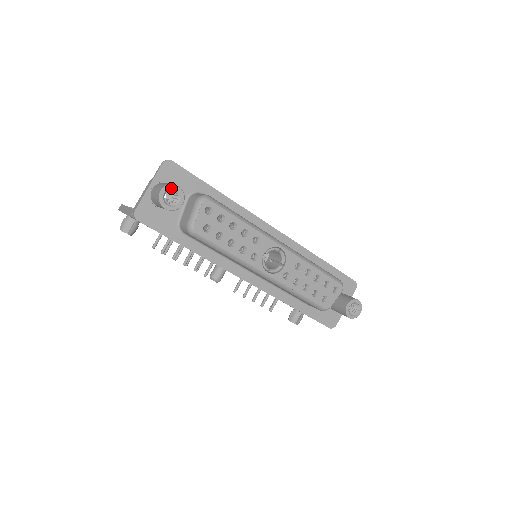
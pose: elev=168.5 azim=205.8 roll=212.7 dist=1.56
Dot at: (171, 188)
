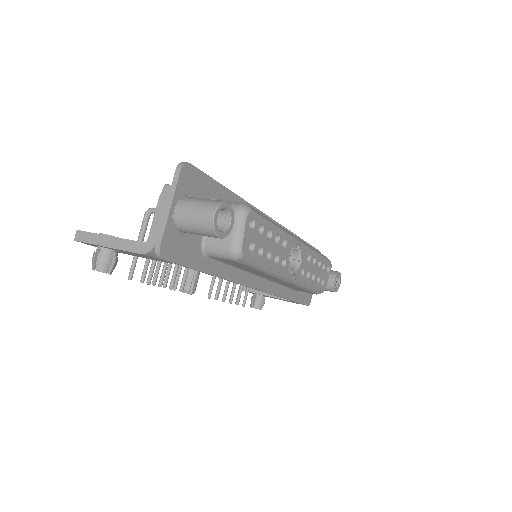
Dot at: (223, 207)
